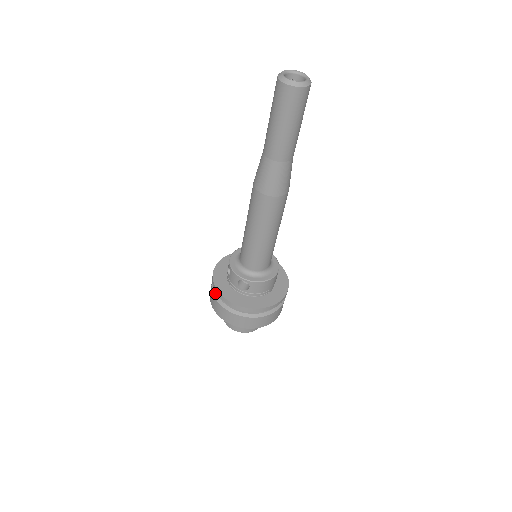
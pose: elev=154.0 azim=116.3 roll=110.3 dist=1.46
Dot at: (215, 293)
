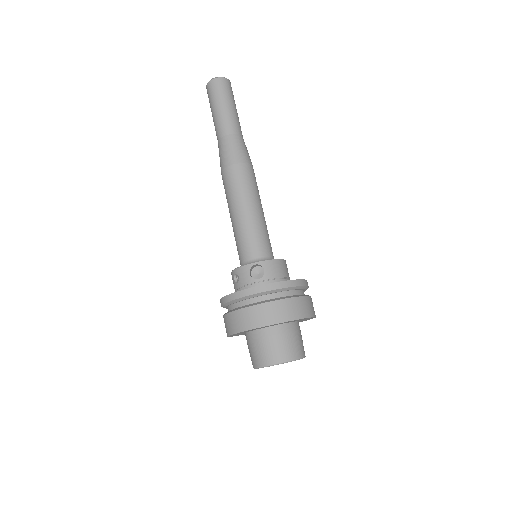
Dot at: (232, 310)
